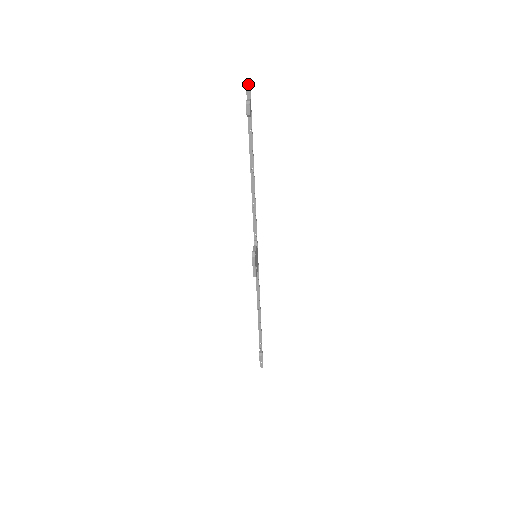
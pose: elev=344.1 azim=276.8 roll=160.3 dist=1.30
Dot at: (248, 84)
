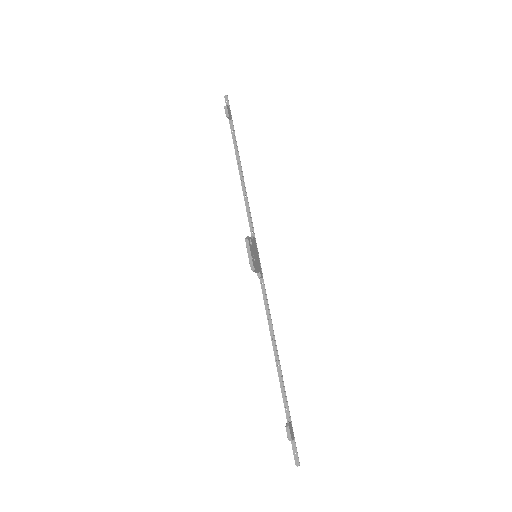
Dot at: (226, 99)
